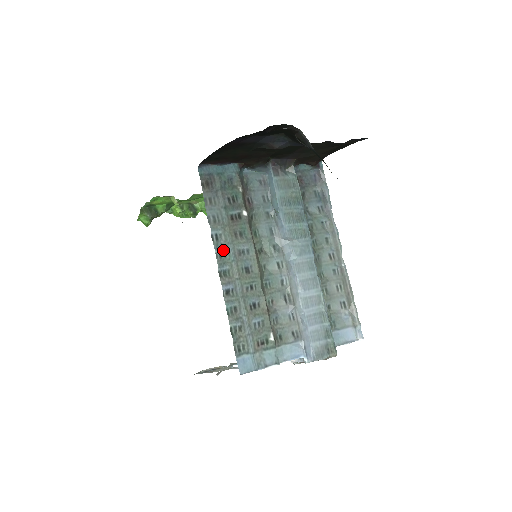
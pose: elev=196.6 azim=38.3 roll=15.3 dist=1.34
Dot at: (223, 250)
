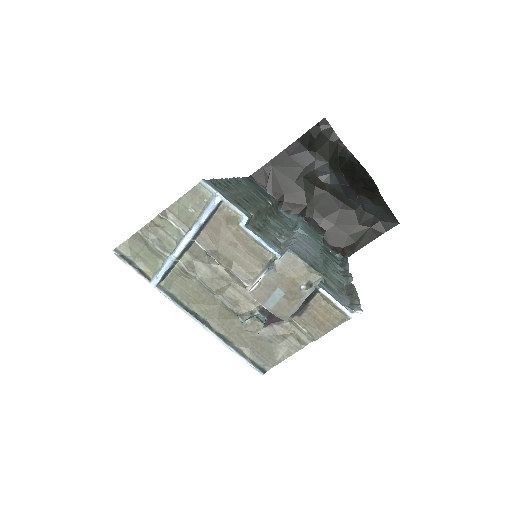
Dot at: (241, 184)
